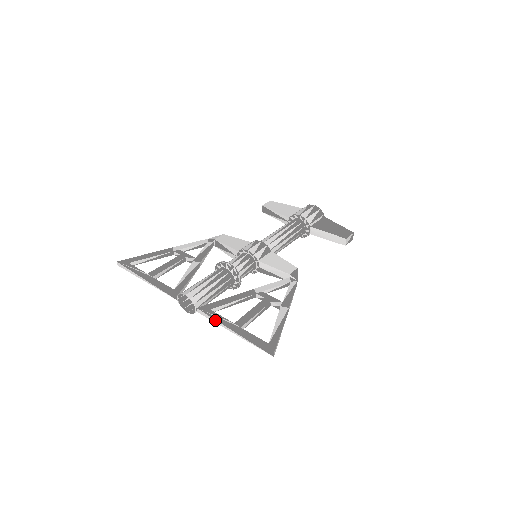
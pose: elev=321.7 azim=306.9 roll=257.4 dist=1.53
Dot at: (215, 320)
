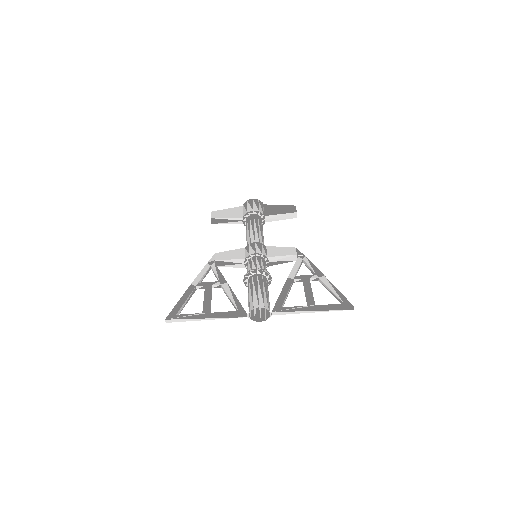
Dot at: (293, 312)
